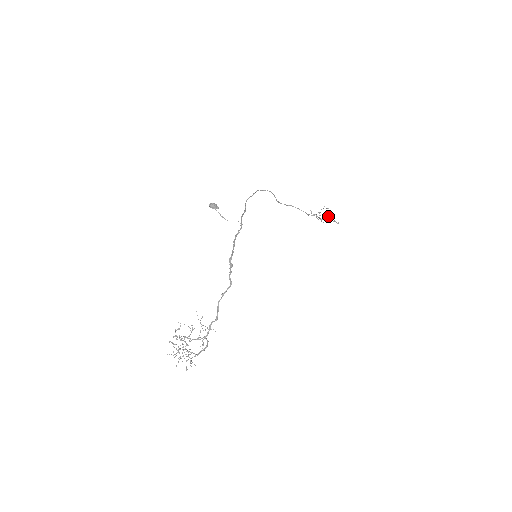
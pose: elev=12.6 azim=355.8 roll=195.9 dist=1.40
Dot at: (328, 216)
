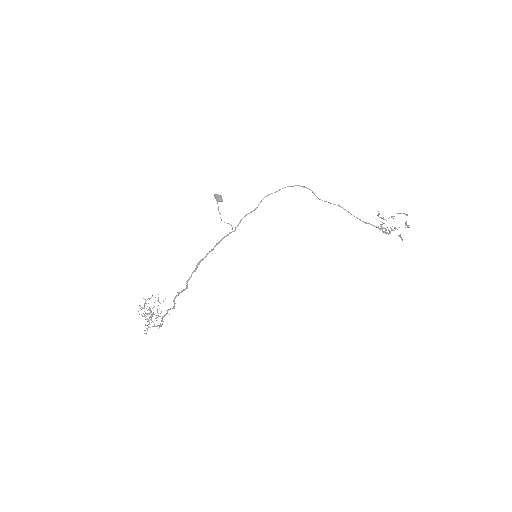
Dot at: (388, 230)
